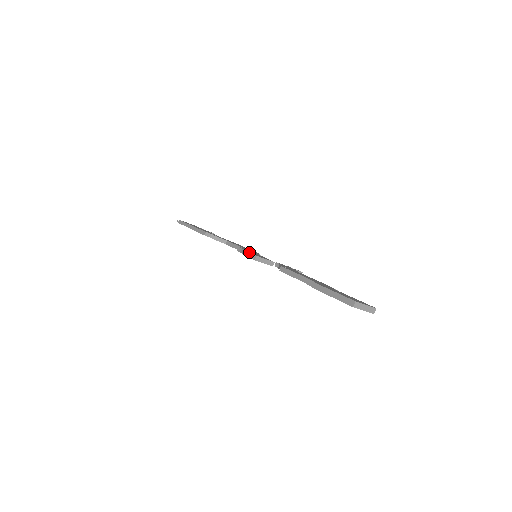
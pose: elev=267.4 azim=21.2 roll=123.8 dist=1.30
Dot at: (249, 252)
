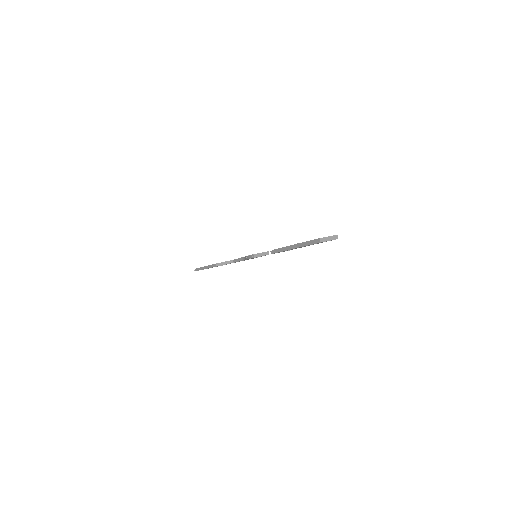
Dot at: (248, 255)
